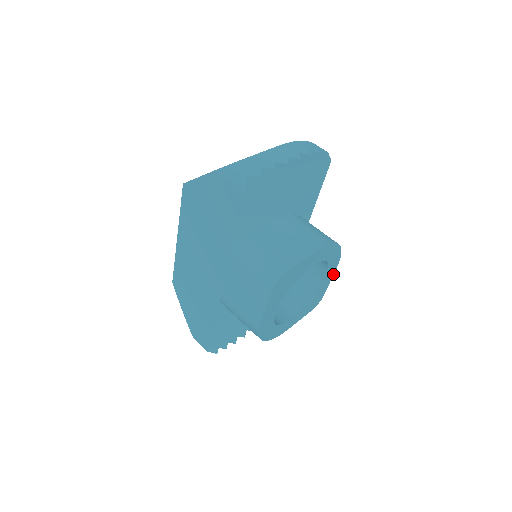
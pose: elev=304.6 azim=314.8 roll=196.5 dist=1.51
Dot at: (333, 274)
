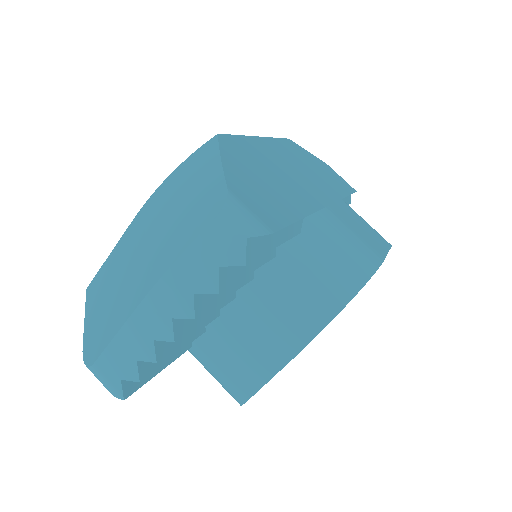
Dot at: (385, 257)
